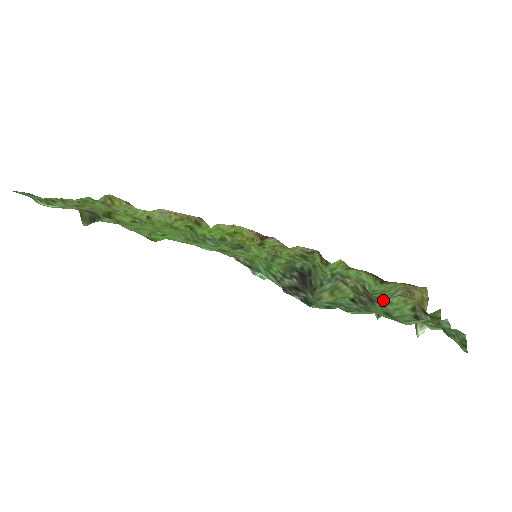
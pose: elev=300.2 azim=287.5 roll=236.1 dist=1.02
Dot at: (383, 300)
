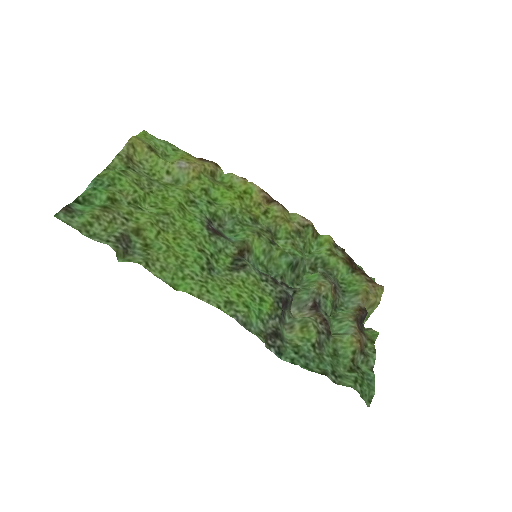
Dot at: (346, 295)
